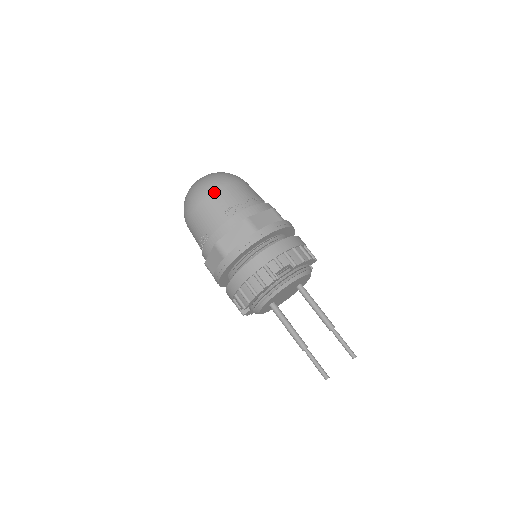
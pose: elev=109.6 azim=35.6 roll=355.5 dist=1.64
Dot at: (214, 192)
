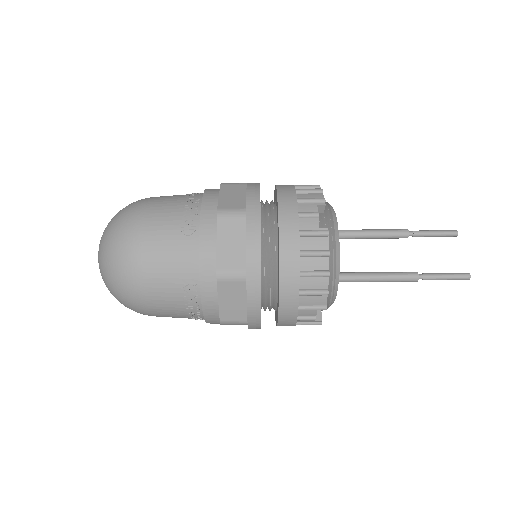
Dot at: (142, 231)
